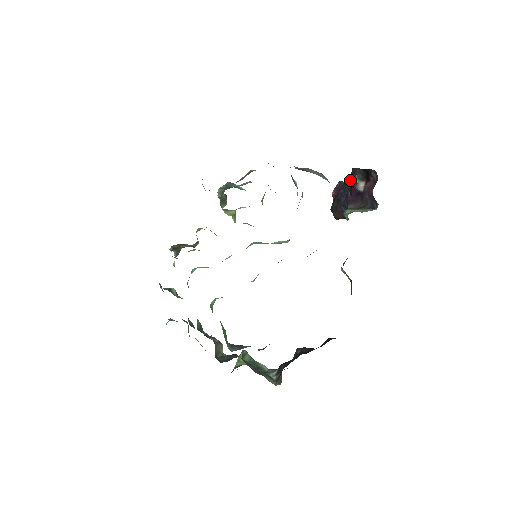
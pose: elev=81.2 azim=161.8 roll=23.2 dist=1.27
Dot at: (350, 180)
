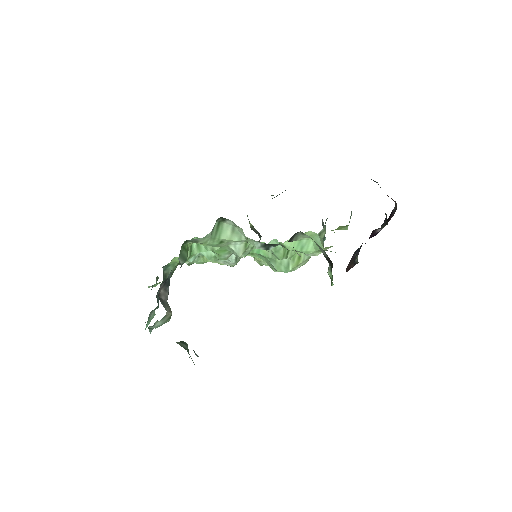
Dot at: occluded
